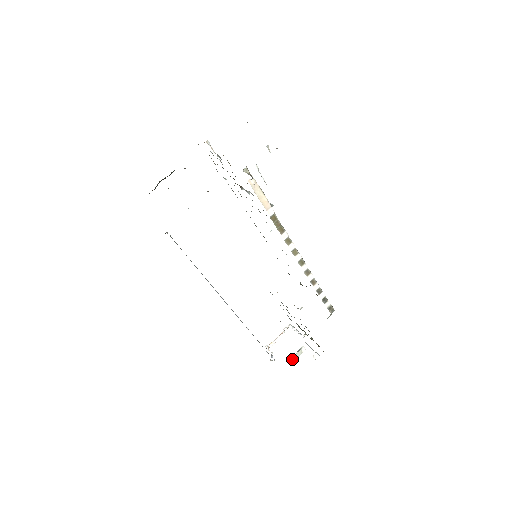
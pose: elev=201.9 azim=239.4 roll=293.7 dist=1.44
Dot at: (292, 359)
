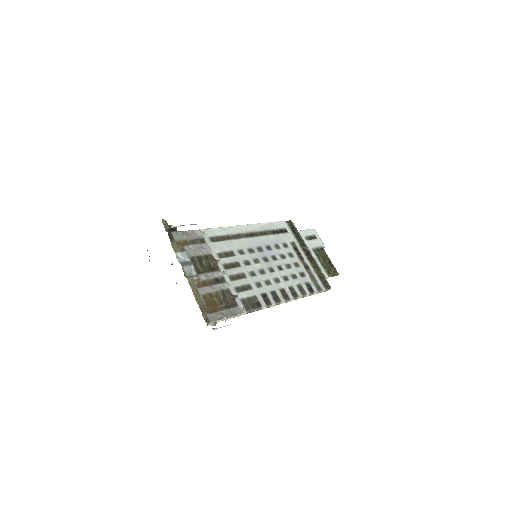
Dot at: occluded
